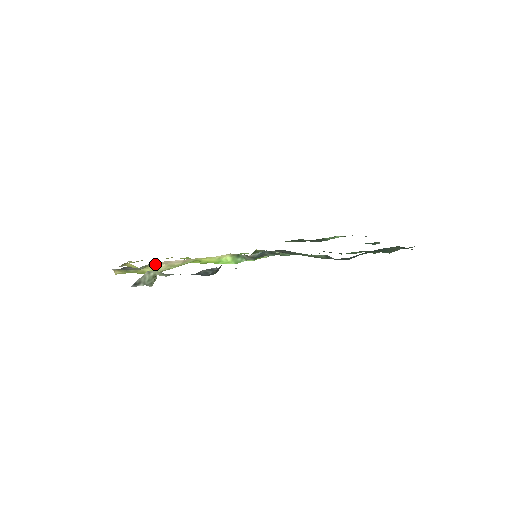
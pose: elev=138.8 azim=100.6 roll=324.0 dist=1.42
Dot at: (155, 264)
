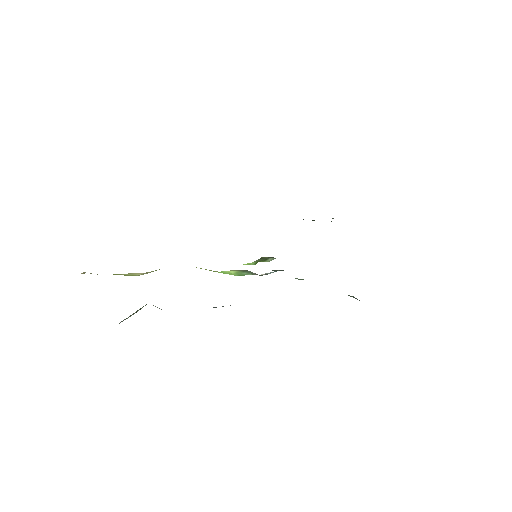
Dot at: (140, 273)
